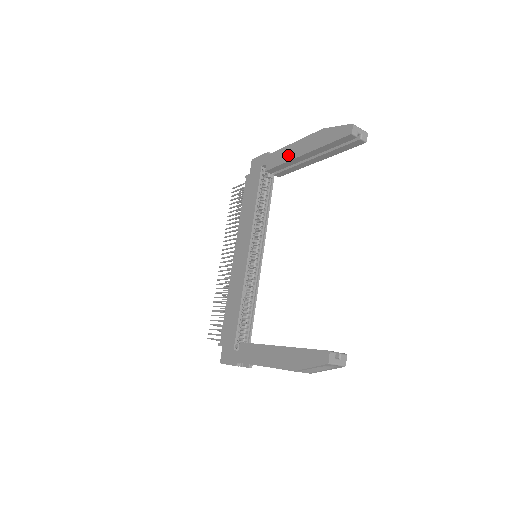
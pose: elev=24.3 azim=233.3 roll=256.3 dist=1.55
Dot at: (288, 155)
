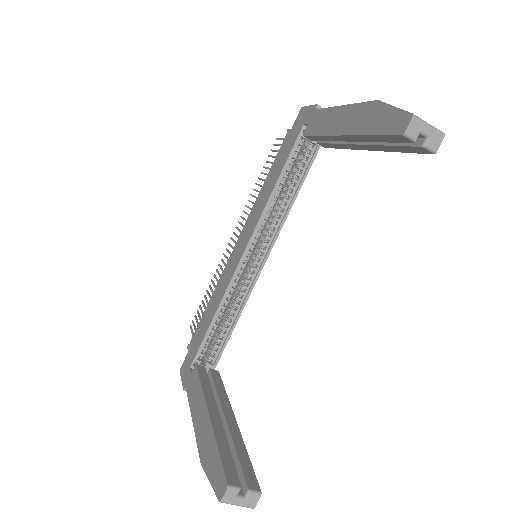
Dot at: (329, 124)
